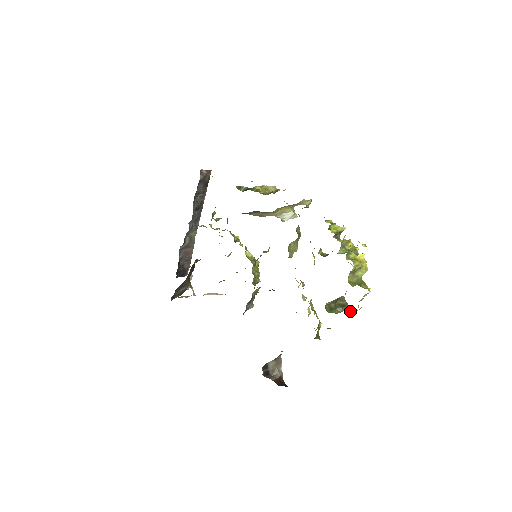
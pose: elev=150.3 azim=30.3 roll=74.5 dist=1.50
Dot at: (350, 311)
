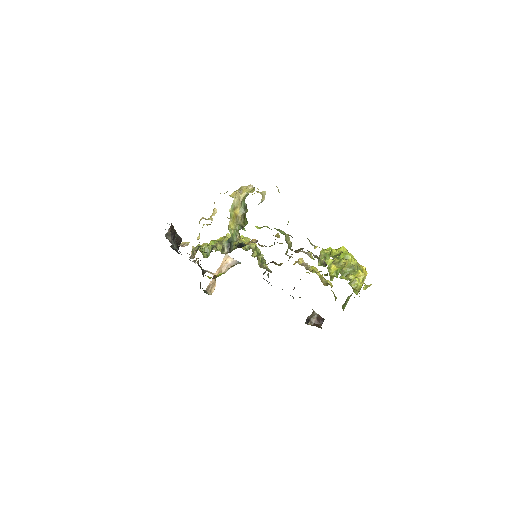
Dot at: occluded
